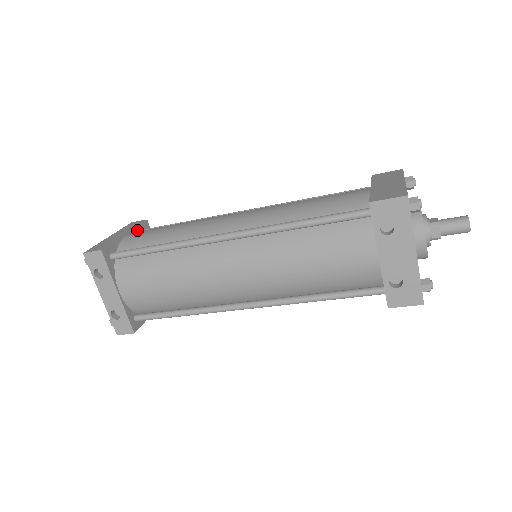
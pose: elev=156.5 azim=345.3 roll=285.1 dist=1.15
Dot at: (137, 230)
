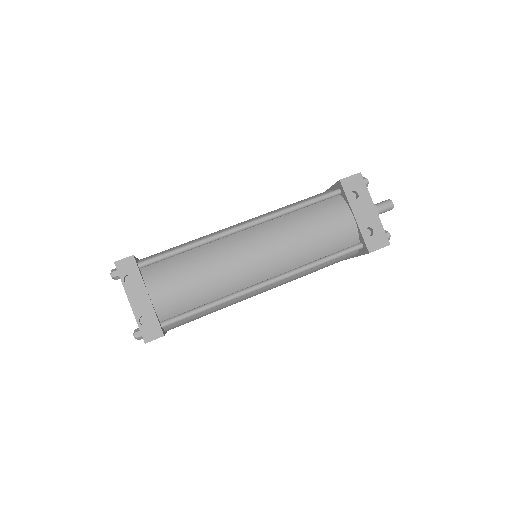
Dot at: occluded
